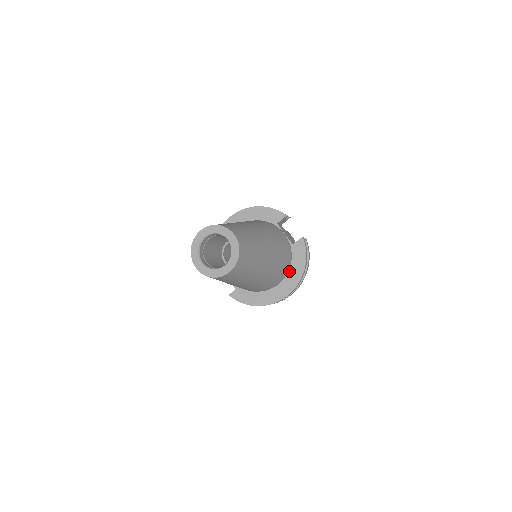
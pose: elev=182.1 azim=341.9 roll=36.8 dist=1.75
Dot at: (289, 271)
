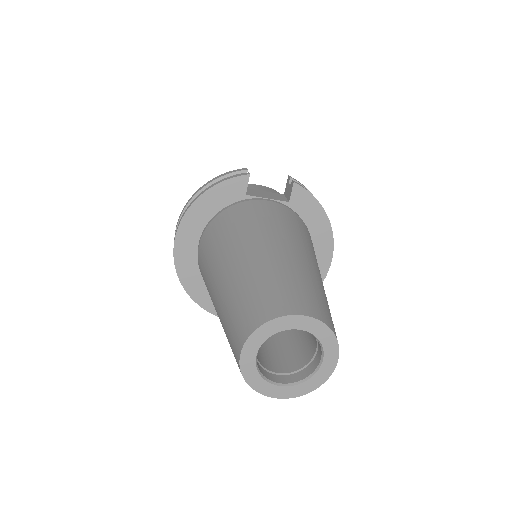
Dot at: (311, 235)
